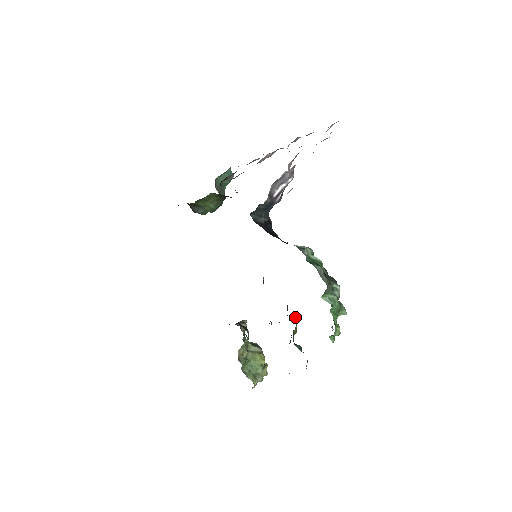
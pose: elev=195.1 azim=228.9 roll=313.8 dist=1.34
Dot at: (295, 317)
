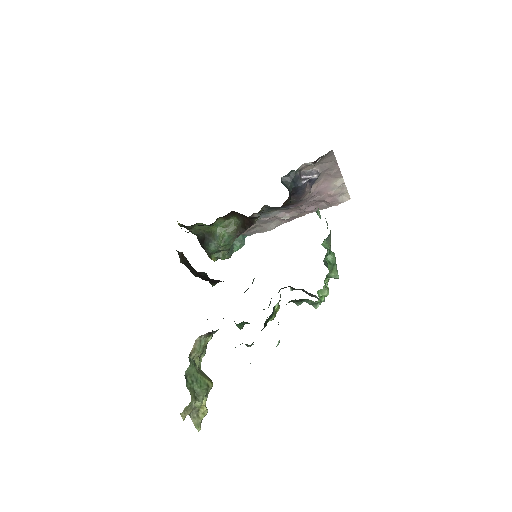
Dot at: (280, 297)
